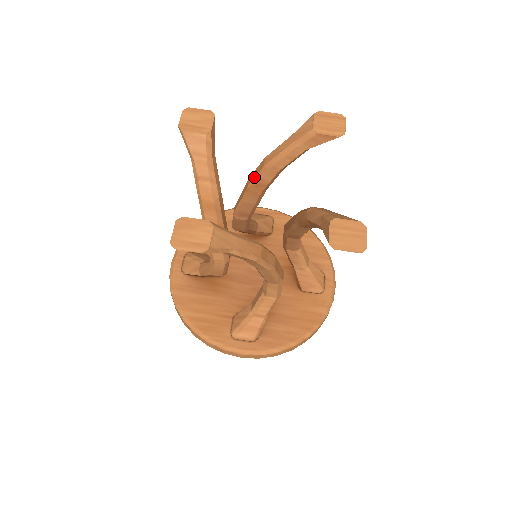
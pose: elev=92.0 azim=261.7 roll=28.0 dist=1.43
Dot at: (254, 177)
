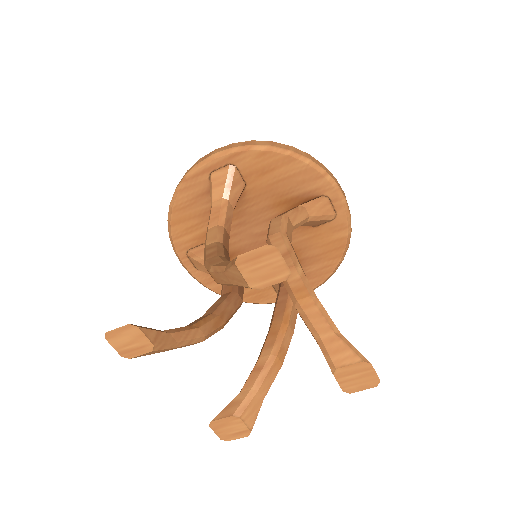
Dot at: occluded
